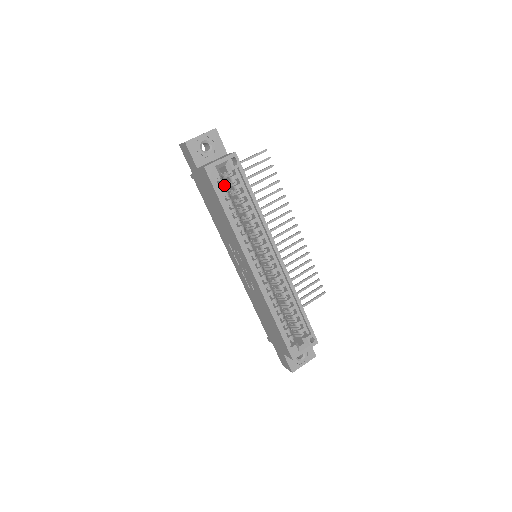
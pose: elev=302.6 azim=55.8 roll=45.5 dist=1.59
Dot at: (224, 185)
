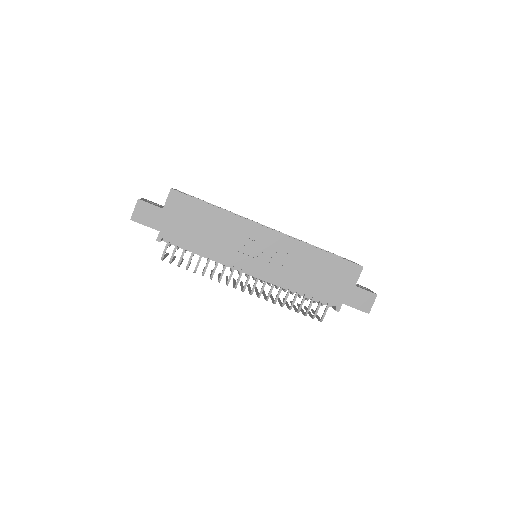
Dot at: occluded
